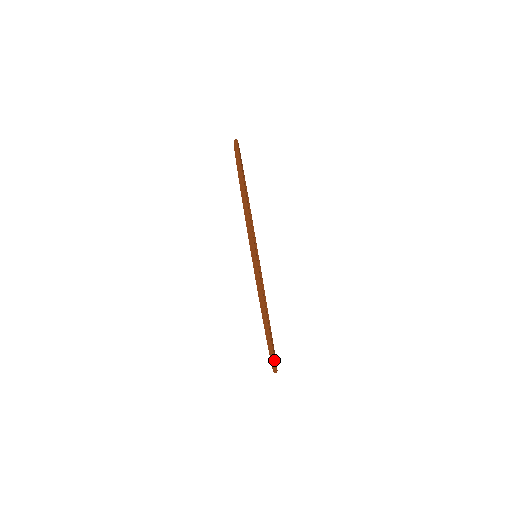
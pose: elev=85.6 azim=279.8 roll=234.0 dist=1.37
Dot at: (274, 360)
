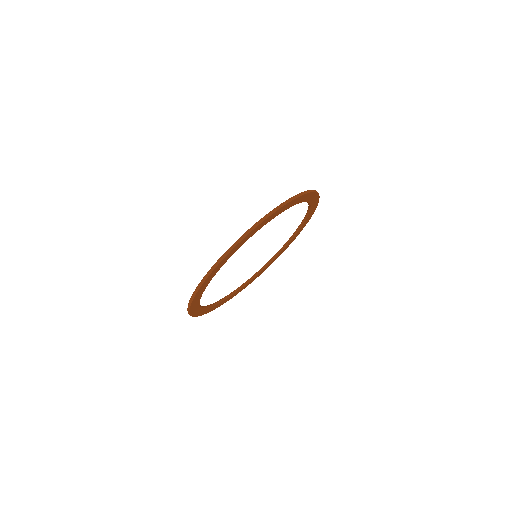
Dot at: (242, 239)
